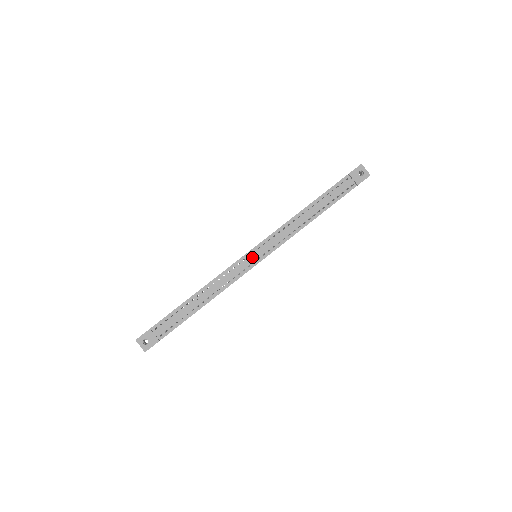
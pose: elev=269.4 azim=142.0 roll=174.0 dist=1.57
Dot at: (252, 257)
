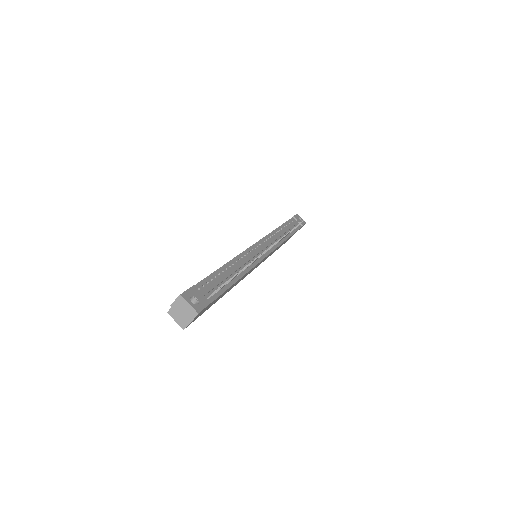
Dot at: (262, 247)
